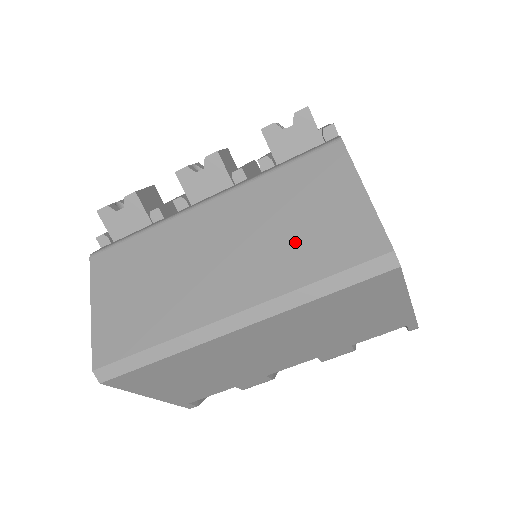
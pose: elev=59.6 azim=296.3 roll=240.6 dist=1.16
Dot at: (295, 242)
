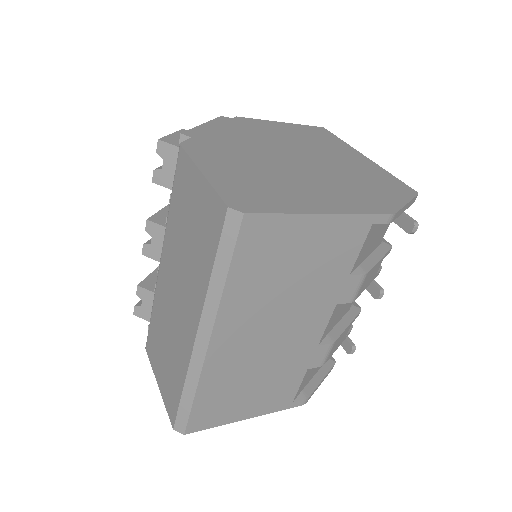
Dot at: (194, 251)
